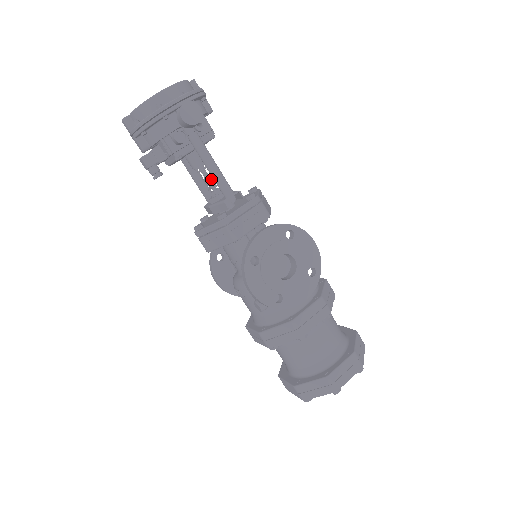
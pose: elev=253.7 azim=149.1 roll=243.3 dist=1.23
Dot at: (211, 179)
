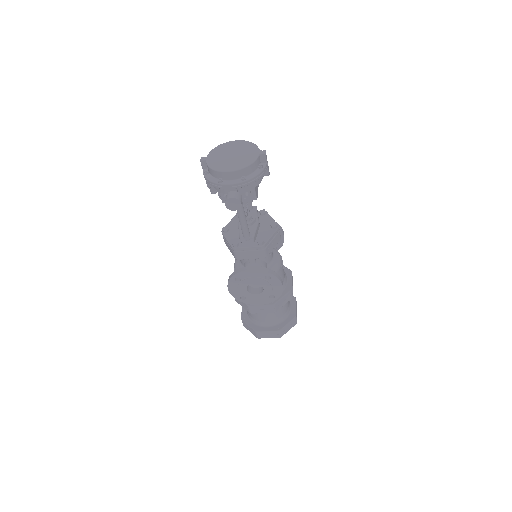
Dot at: (245, 214)
